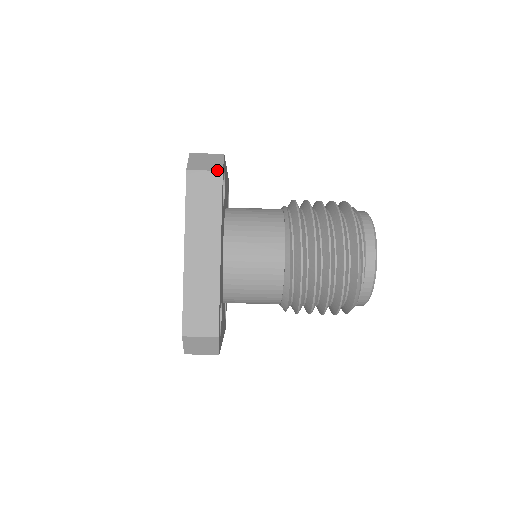
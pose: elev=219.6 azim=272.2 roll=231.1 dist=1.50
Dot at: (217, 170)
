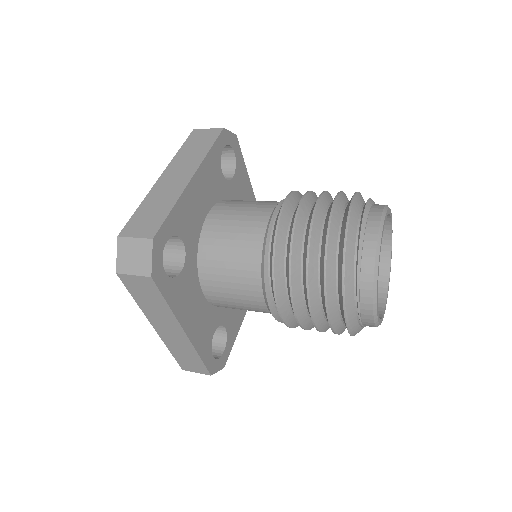
Dot at: (145, 275)
